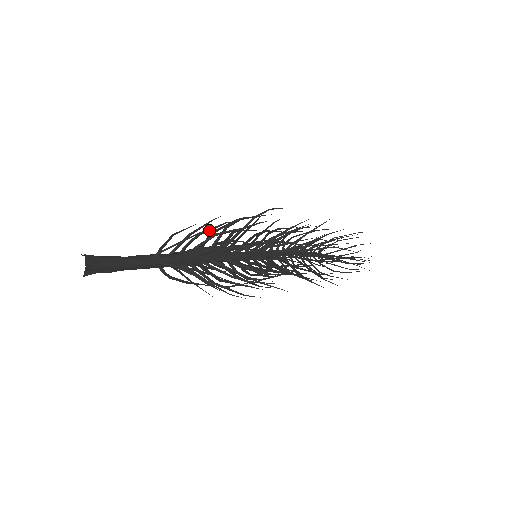
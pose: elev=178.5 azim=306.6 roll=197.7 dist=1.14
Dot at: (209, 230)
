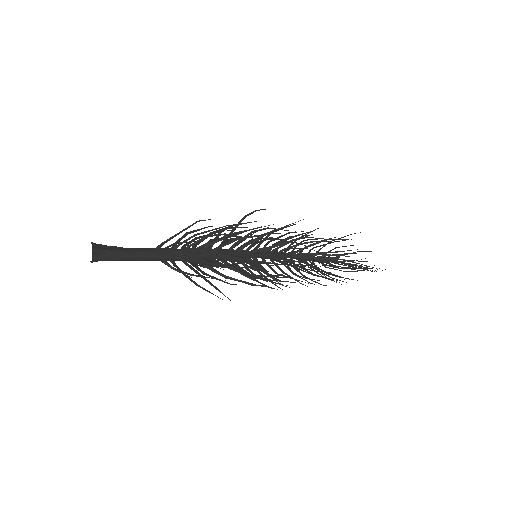
Dot at: occluded
